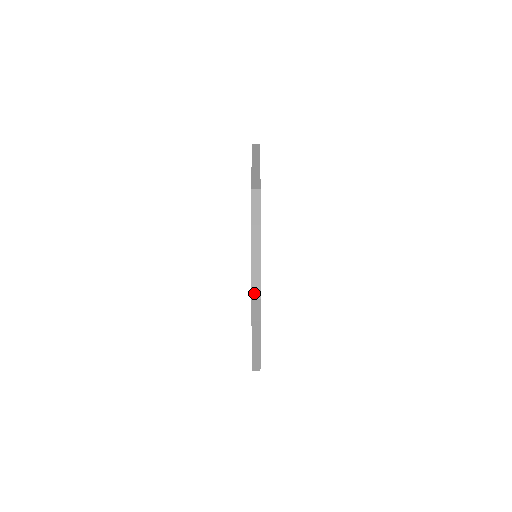
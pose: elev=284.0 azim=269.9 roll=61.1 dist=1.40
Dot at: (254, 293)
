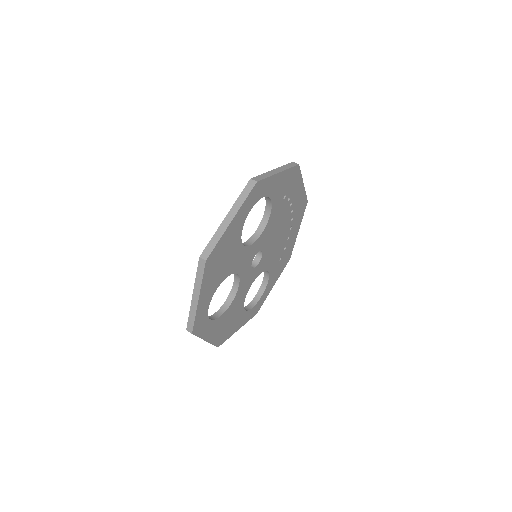
Dot at: (255, 178)
